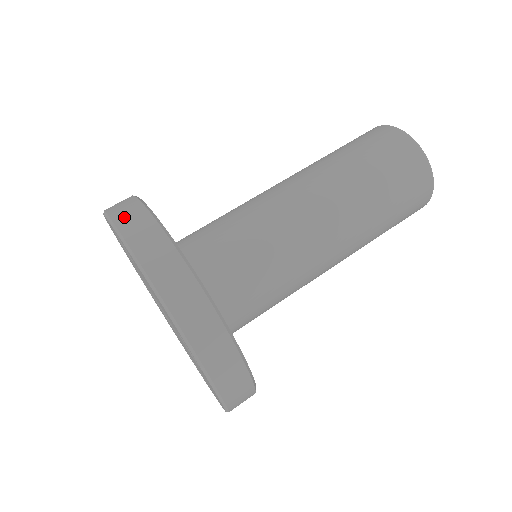
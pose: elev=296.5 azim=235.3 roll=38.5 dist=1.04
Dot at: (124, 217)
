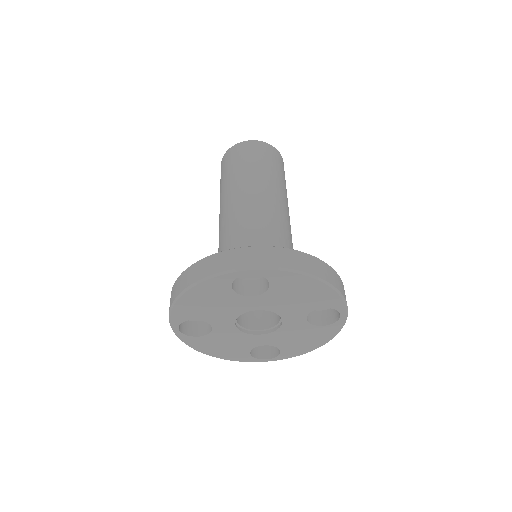
Dot at: (269, 259)
